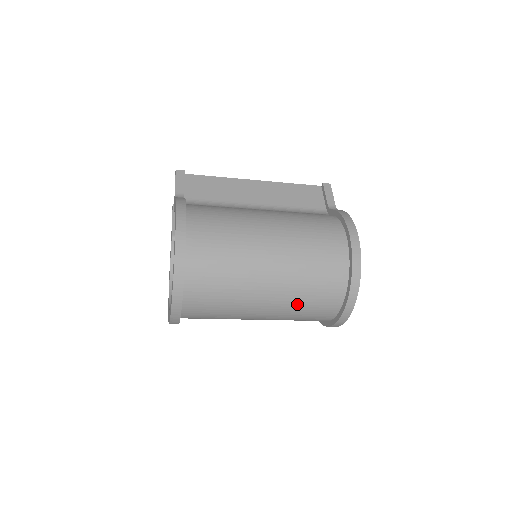
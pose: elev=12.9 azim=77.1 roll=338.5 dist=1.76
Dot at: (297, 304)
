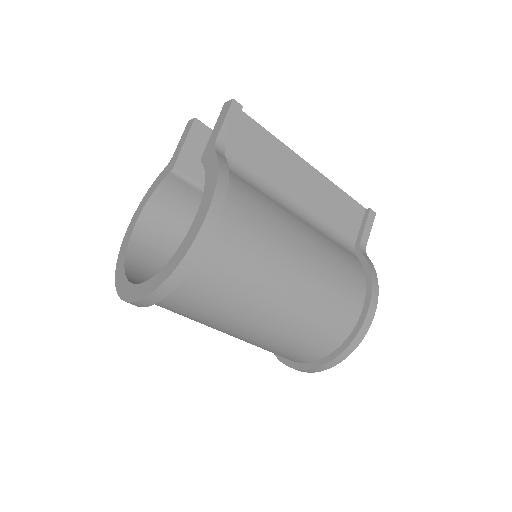
Dot at: (270, 346)
